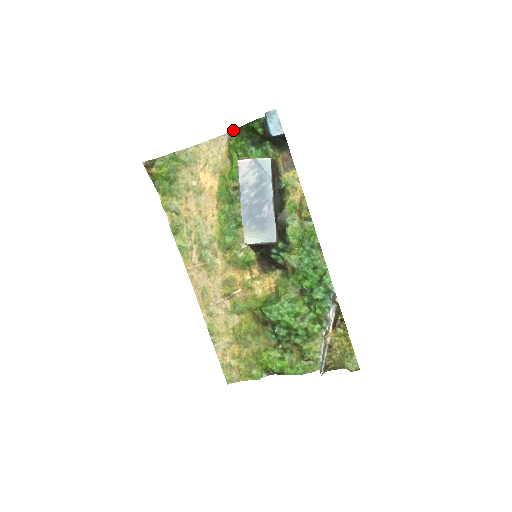
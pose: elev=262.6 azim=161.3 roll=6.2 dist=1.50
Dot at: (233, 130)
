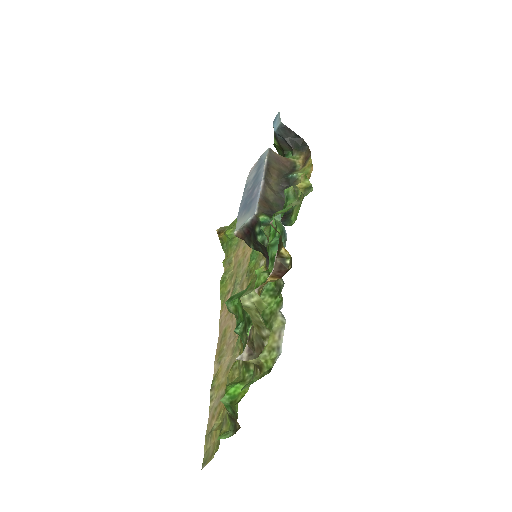
Dot at: occluded
